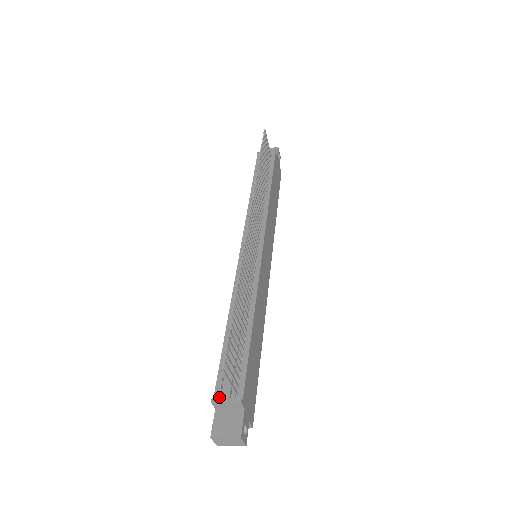
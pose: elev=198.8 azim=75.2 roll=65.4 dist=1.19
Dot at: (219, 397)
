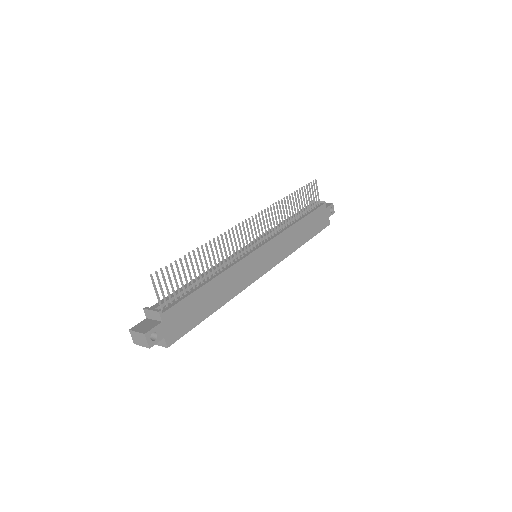
Dot at: occluded
